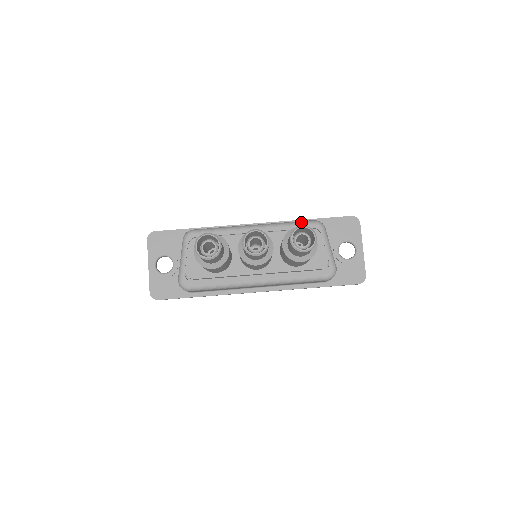
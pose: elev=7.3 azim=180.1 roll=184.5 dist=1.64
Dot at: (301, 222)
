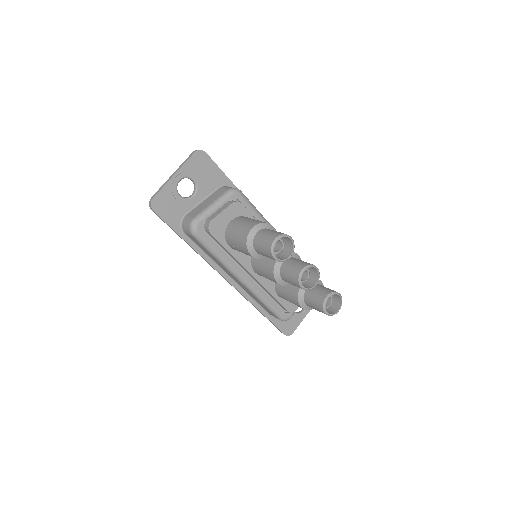
Dot at: occluded
